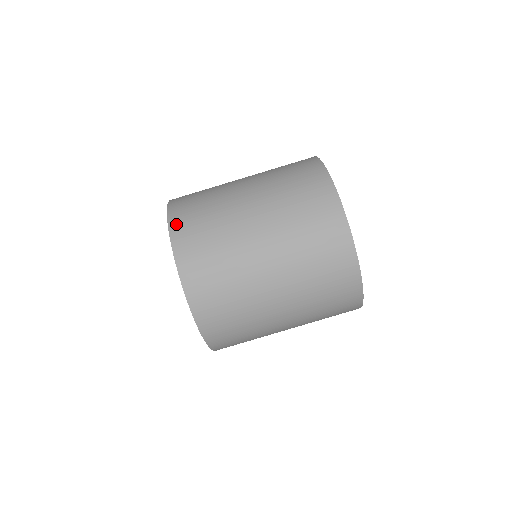
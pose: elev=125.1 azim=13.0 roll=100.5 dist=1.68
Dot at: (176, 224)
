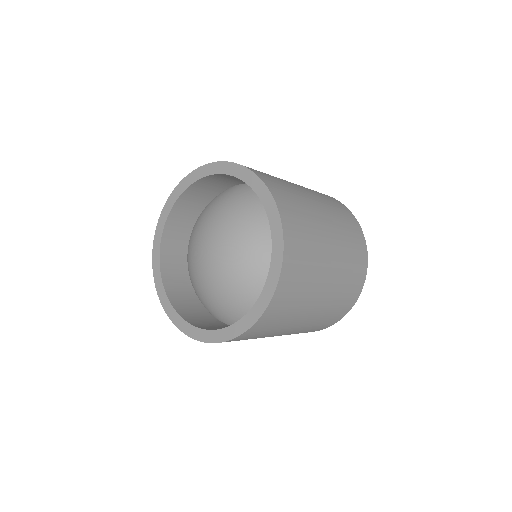
Dot at: (267, 180)
